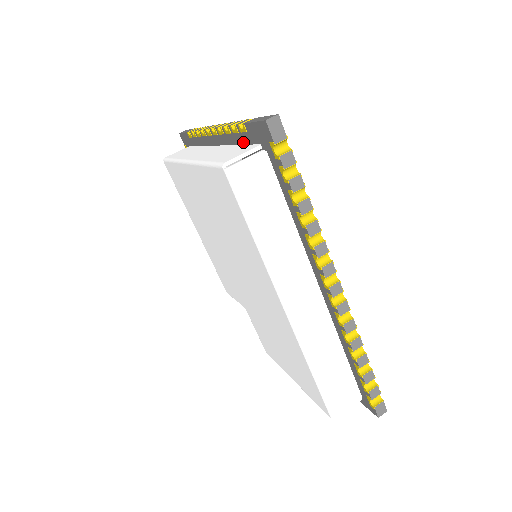
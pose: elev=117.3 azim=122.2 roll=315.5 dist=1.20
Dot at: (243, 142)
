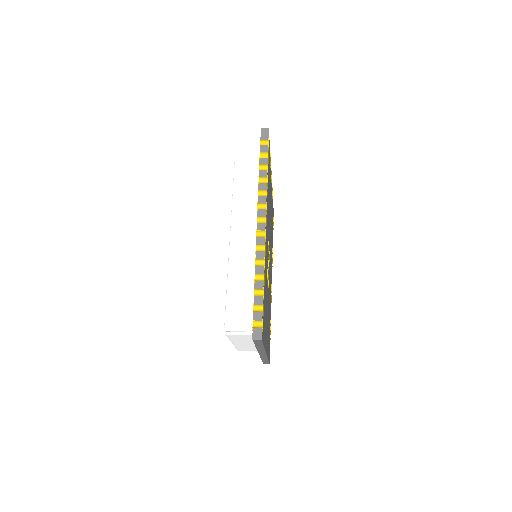
Dot at: occluded
